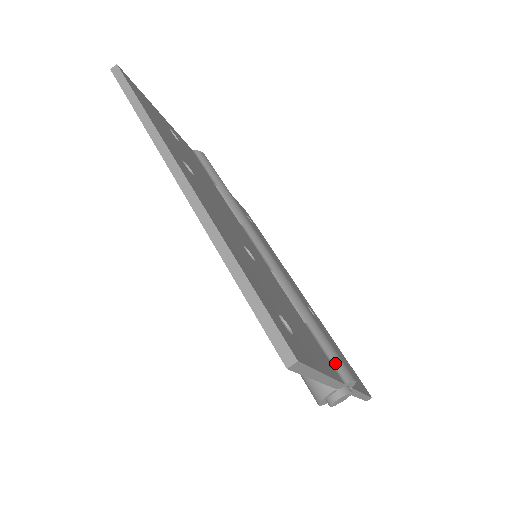
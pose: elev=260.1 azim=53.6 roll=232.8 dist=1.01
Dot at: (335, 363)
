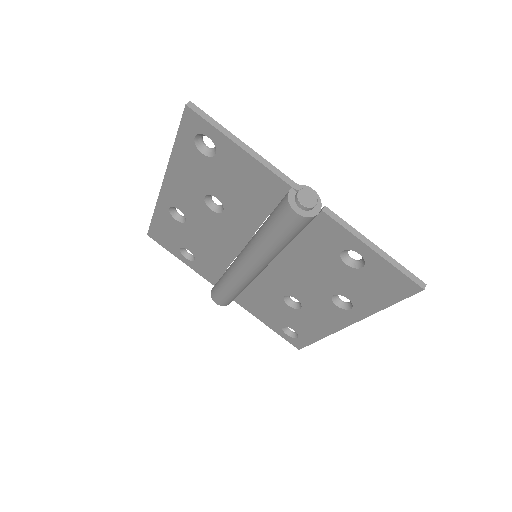
Dot at: occluded
